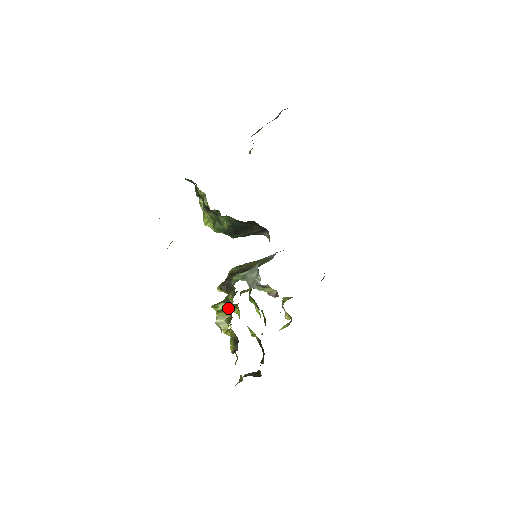
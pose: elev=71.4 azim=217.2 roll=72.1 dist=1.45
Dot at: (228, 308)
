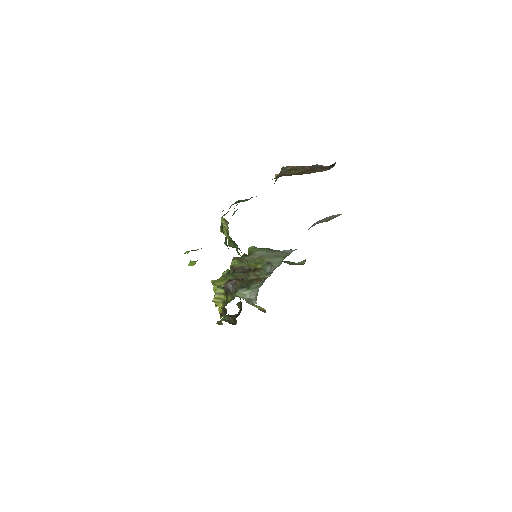
Dot at: (225, 294)
